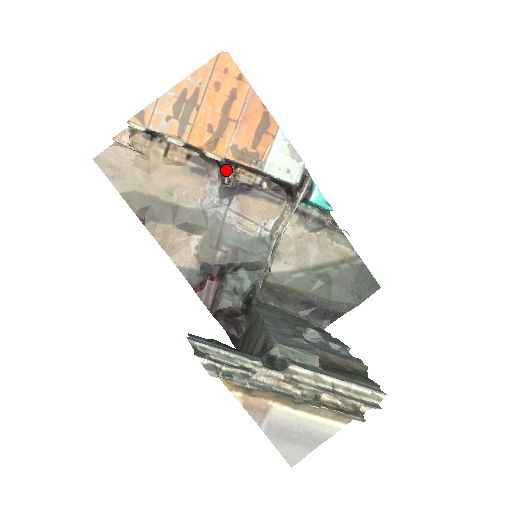
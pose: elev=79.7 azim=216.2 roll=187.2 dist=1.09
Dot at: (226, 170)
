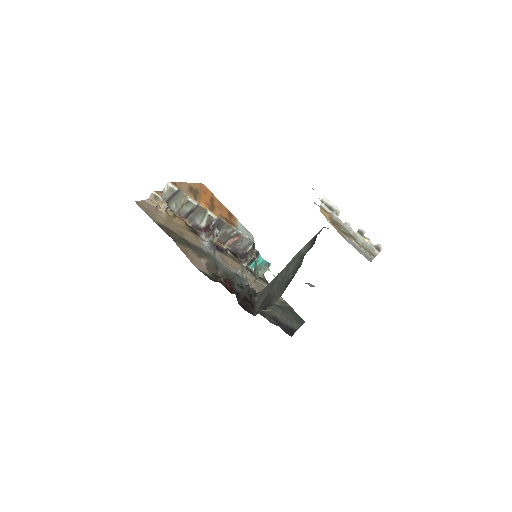
Dot at: (215, 229)
